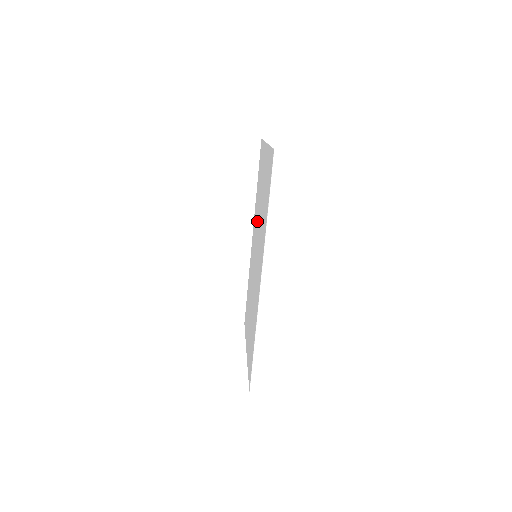
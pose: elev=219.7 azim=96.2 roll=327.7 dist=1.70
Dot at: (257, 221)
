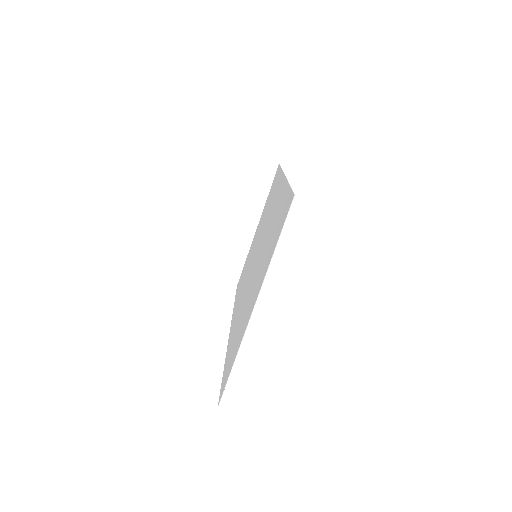
Dot at: (249, 266)
